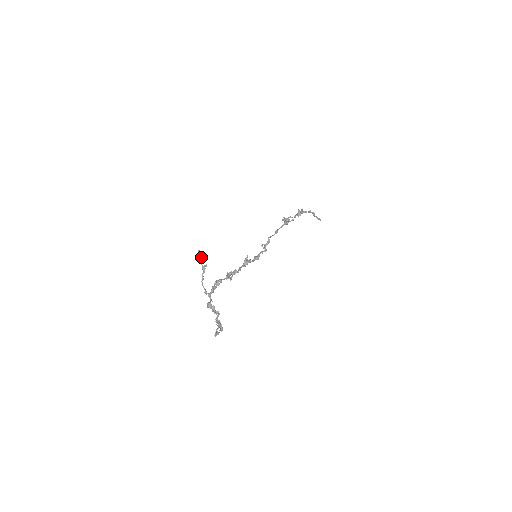
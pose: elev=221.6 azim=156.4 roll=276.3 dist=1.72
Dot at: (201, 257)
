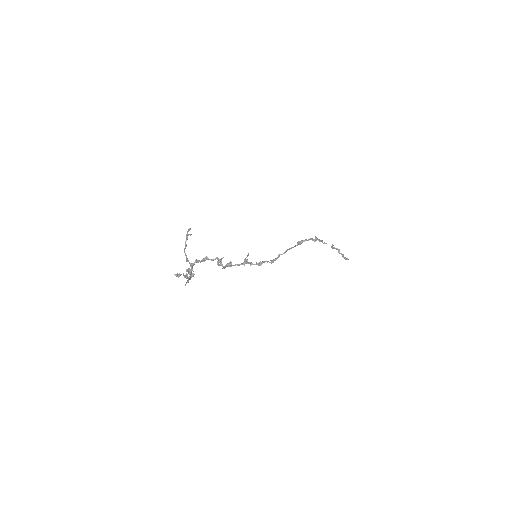
Dot at: (189, 230)
